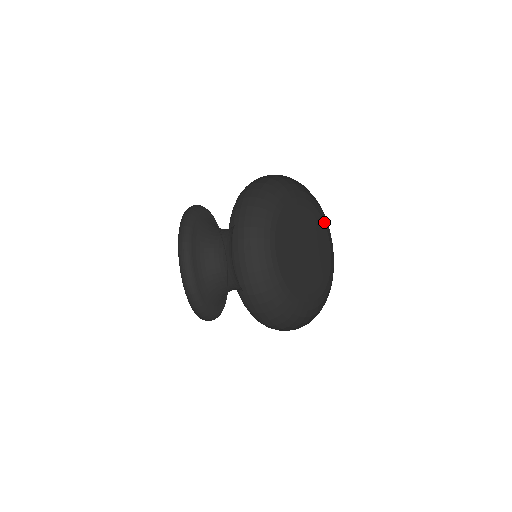
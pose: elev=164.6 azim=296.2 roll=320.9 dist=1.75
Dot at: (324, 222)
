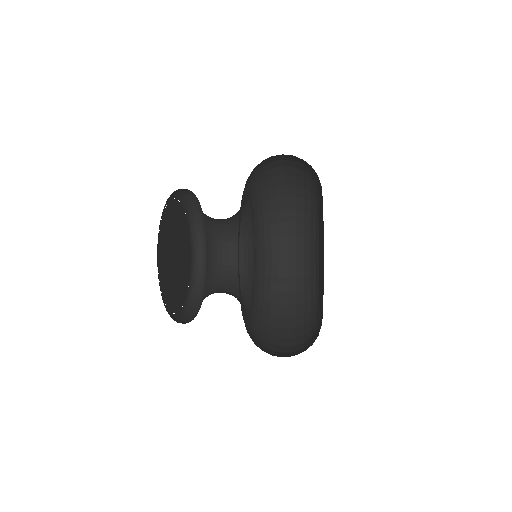
Dot at: occluded
